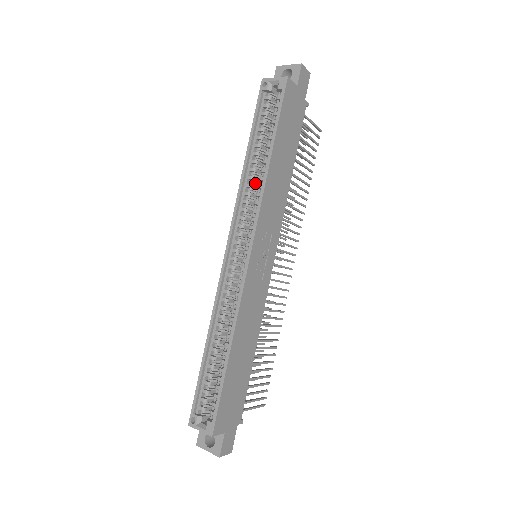
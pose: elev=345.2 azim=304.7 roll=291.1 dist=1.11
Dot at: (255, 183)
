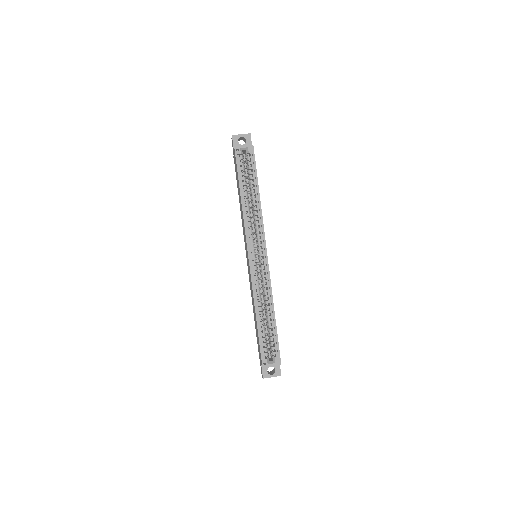
Dot at: occluded
